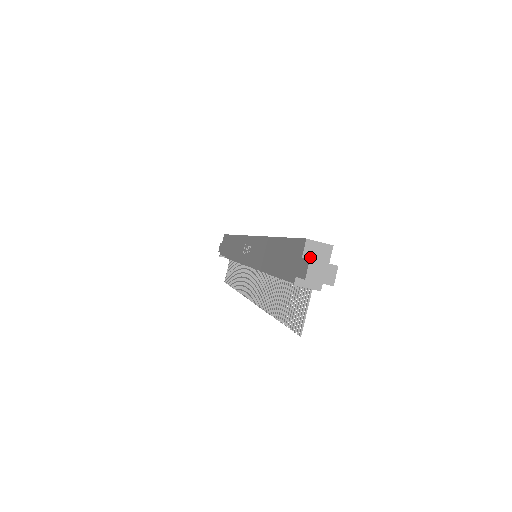
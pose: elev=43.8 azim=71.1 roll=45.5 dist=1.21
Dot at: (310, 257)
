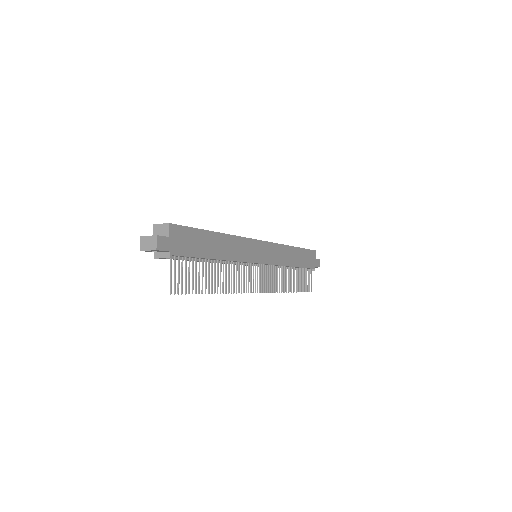
Dot at: occluded
